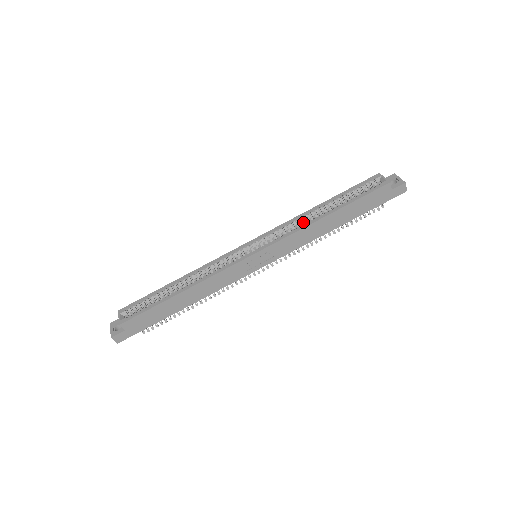
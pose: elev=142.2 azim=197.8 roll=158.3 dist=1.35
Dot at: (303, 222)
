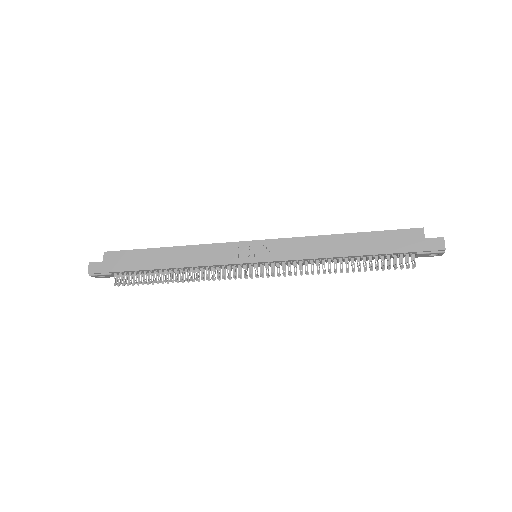
Dot at: occluded
